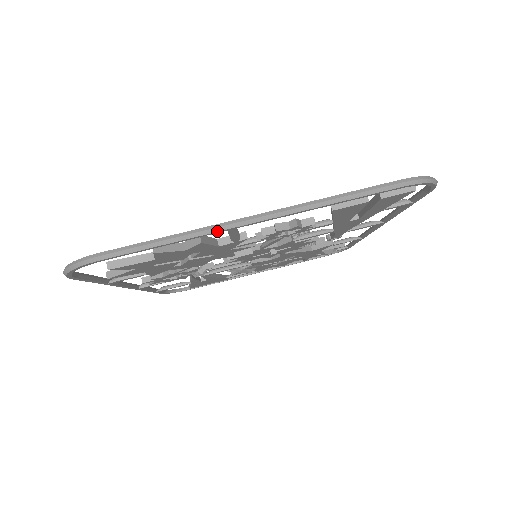
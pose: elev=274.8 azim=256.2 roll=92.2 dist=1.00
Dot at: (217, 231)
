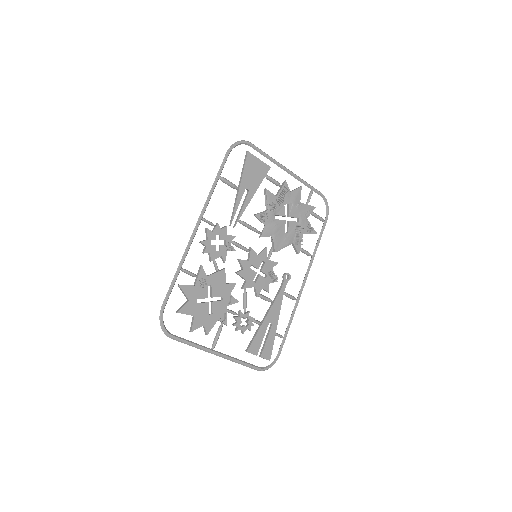
Dot at: (207, 351)
